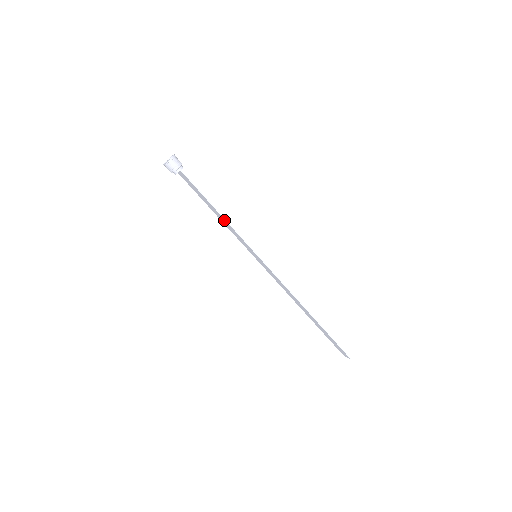
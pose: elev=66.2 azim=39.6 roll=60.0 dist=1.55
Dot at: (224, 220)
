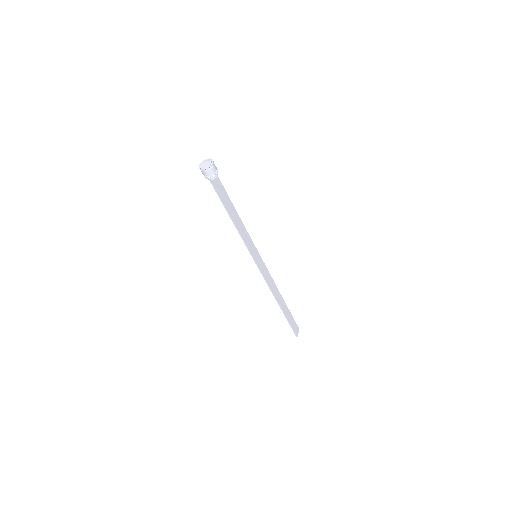
Dot at: (237, 226)
